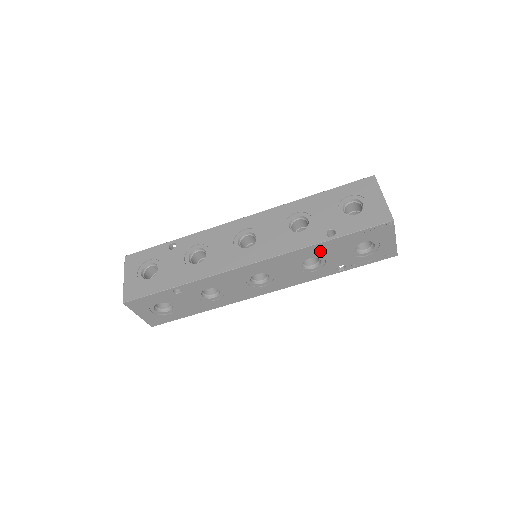
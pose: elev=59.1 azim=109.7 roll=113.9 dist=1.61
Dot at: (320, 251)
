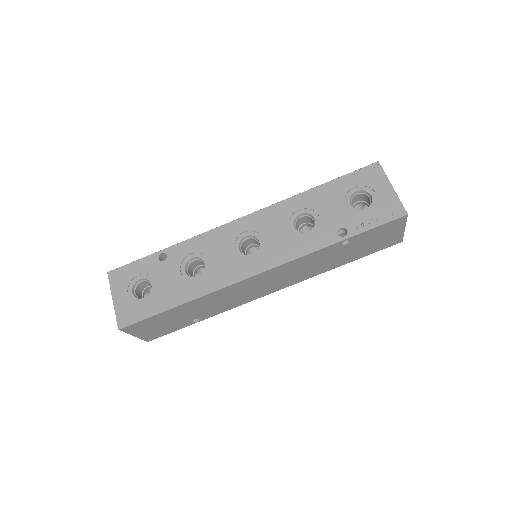
Dot at: (310, 202)
